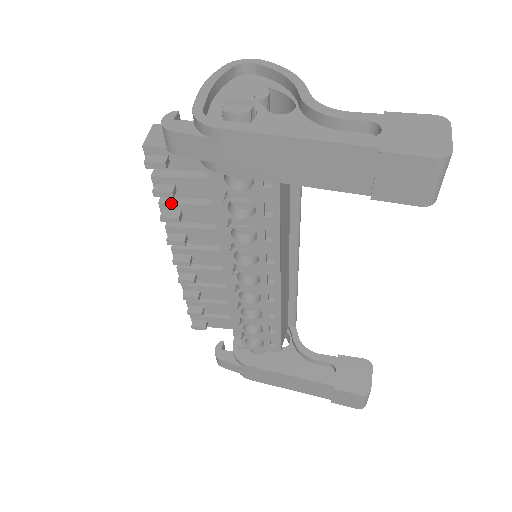
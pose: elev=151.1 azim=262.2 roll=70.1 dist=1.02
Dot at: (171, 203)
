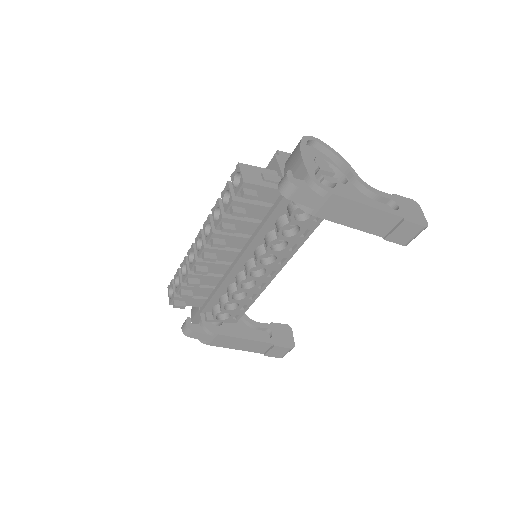
Dot at: (231, 219)
